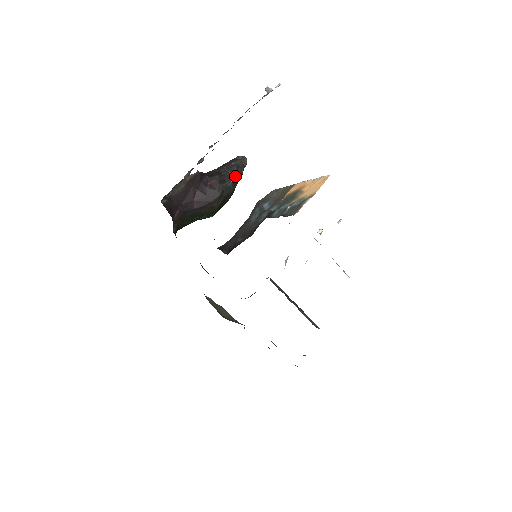
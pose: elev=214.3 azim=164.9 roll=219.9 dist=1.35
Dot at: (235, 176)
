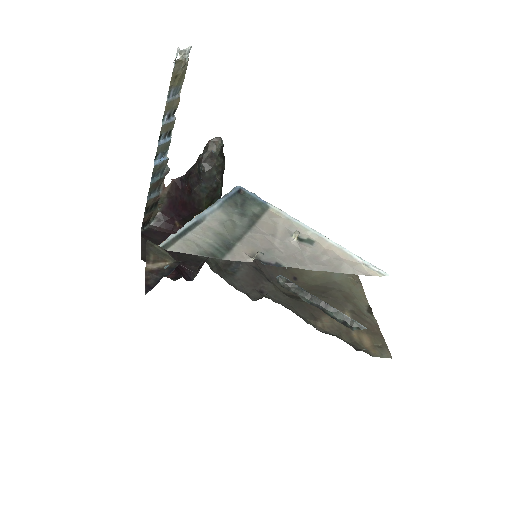
Dot at: (203, 174)
